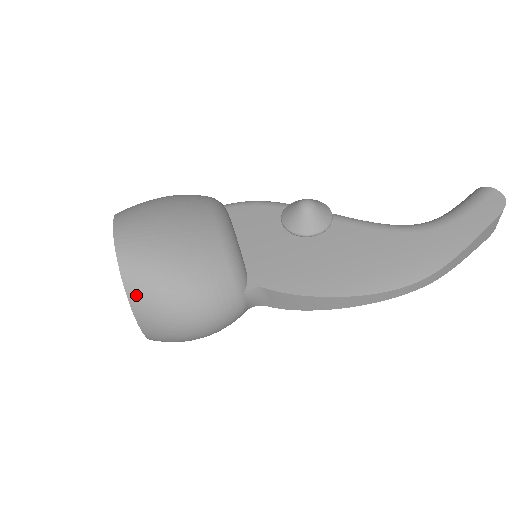
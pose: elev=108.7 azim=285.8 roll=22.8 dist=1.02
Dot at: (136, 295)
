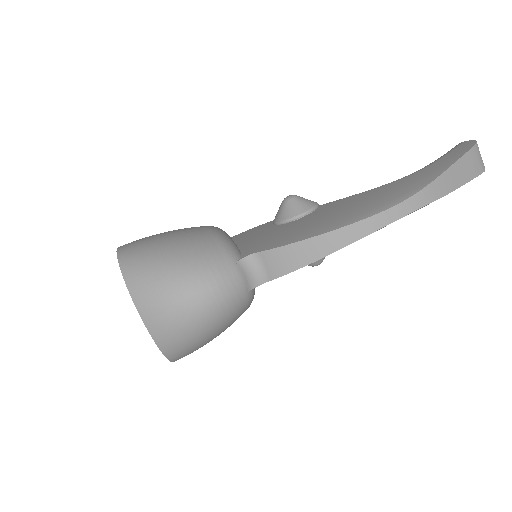
Dot at: (133, 278)
